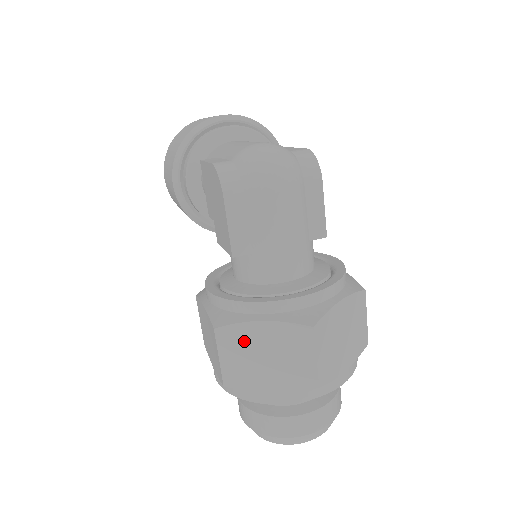
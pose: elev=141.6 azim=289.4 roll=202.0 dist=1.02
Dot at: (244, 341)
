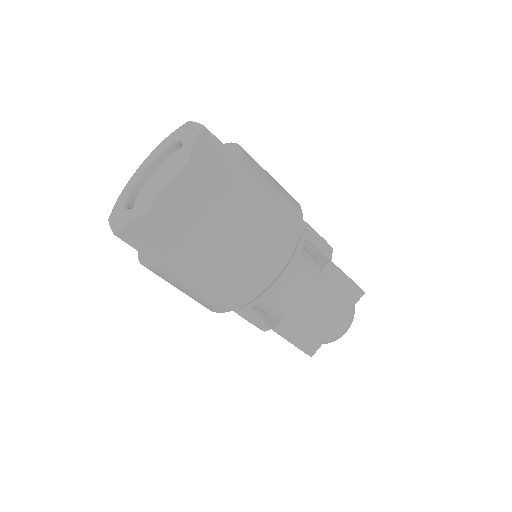
Dot at: occluded
